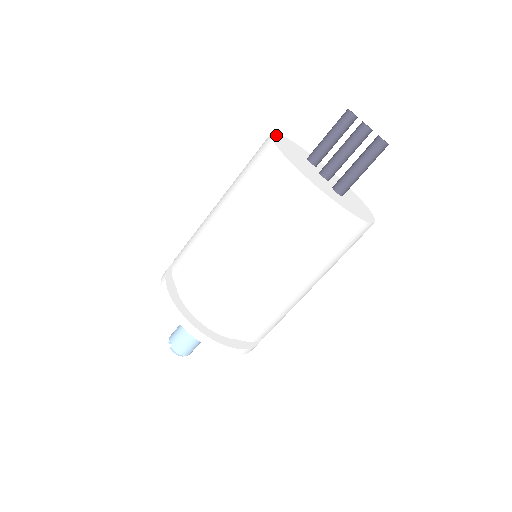
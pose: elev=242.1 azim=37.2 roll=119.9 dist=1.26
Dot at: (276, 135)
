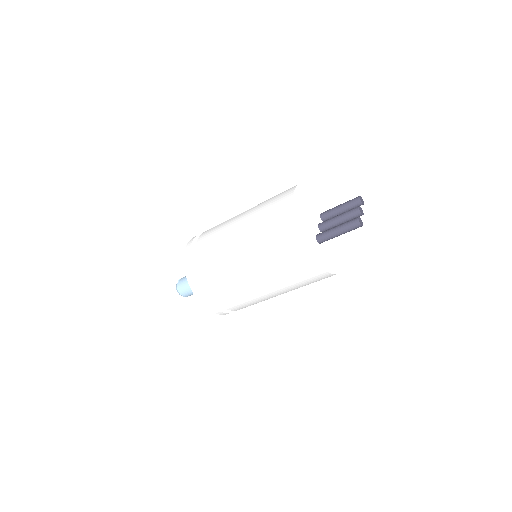
Dot at: (309, 188)
